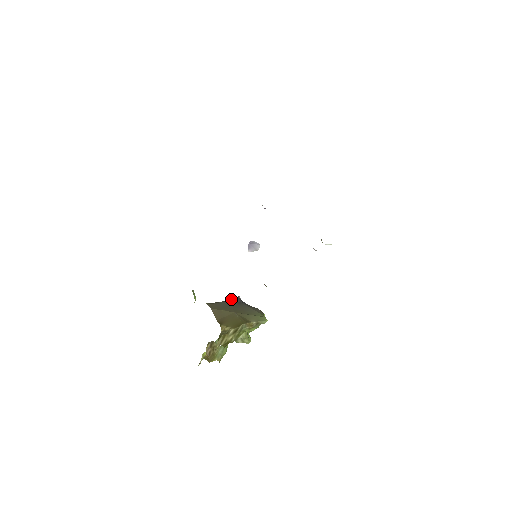
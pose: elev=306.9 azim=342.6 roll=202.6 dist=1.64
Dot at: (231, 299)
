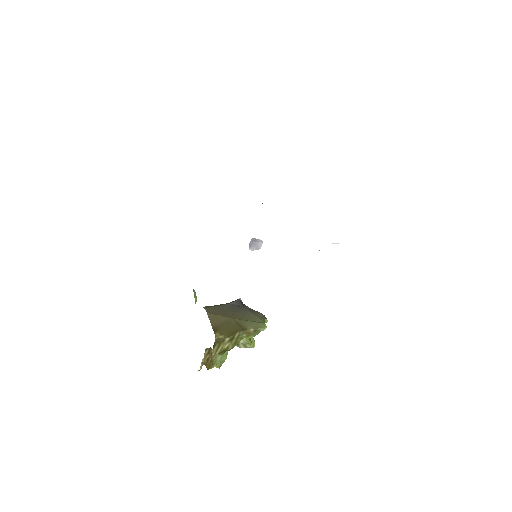
Dot at: (231, 302)
